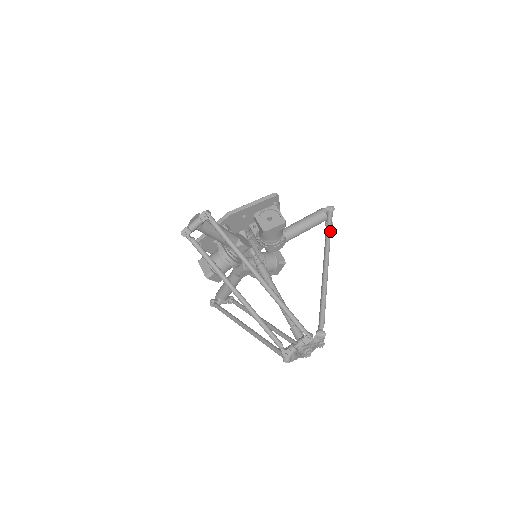
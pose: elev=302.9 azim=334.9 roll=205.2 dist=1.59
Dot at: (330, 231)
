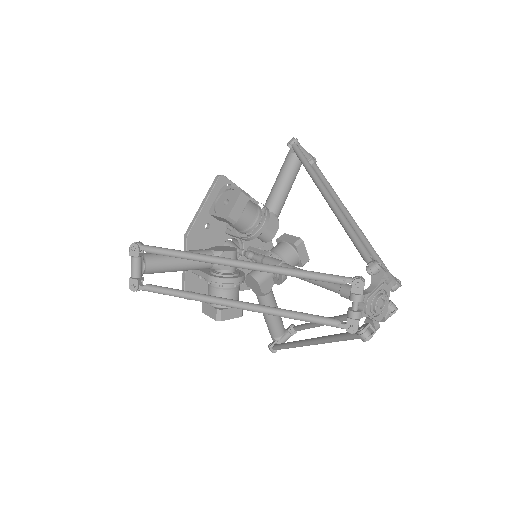
Dot at: (306, 161)
